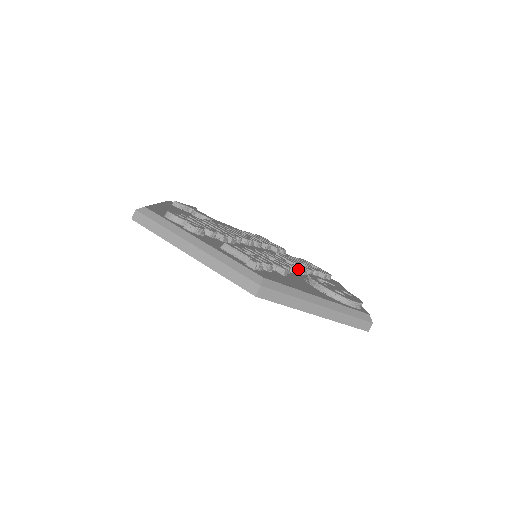
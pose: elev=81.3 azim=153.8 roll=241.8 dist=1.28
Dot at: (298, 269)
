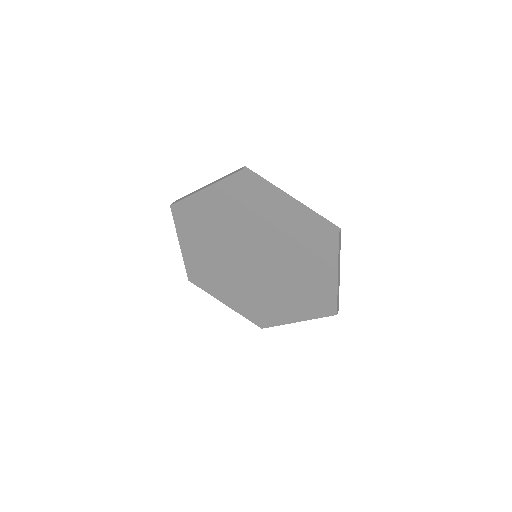
Dot at: occluded
